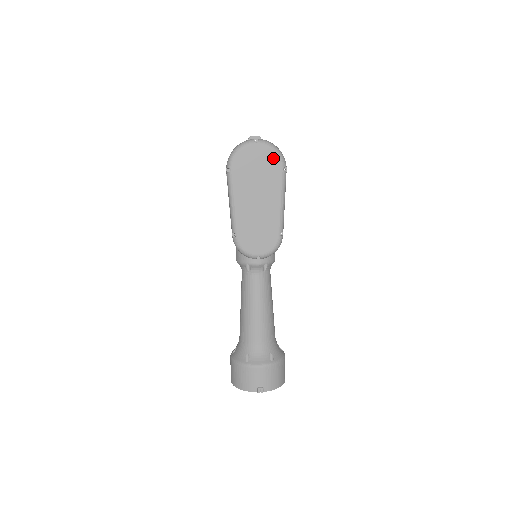
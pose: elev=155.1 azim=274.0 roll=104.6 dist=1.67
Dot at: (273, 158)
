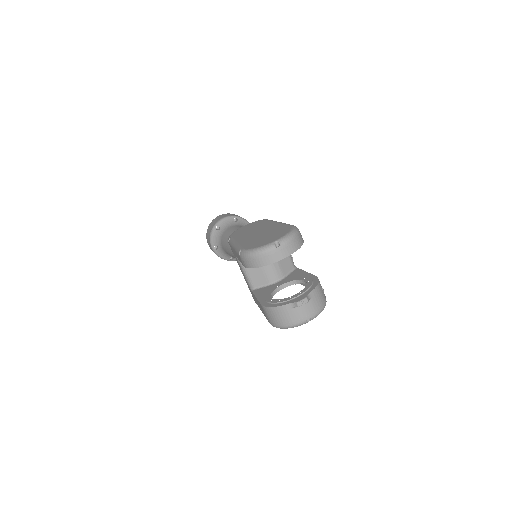
Dot at: occluded
